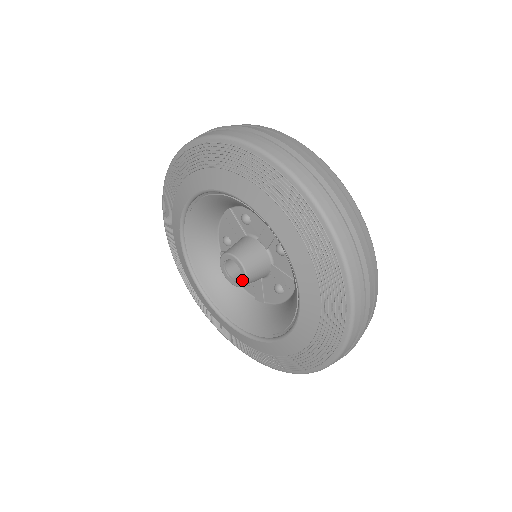
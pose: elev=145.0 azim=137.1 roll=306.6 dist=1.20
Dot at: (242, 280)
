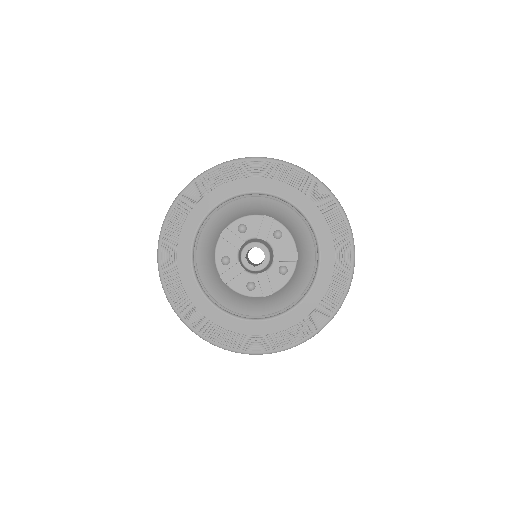
Dot at: (266, 259)
